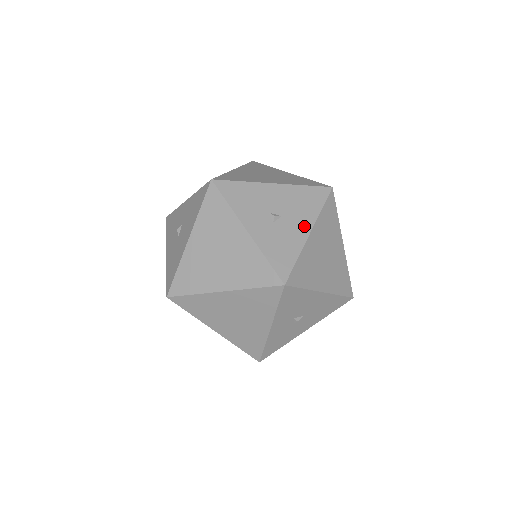
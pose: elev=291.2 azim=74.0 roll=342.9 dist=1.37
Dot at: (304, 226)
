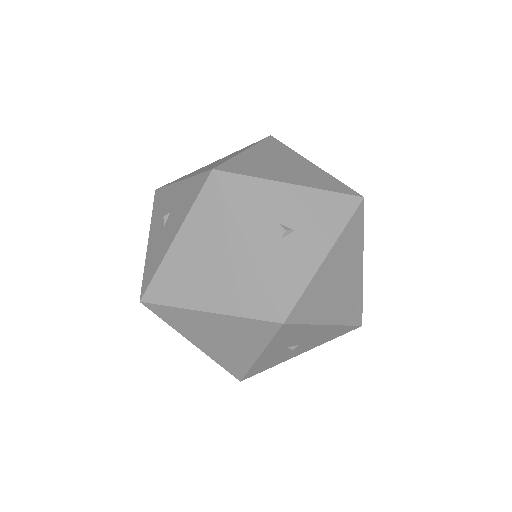
Dot at: (320, 247)
